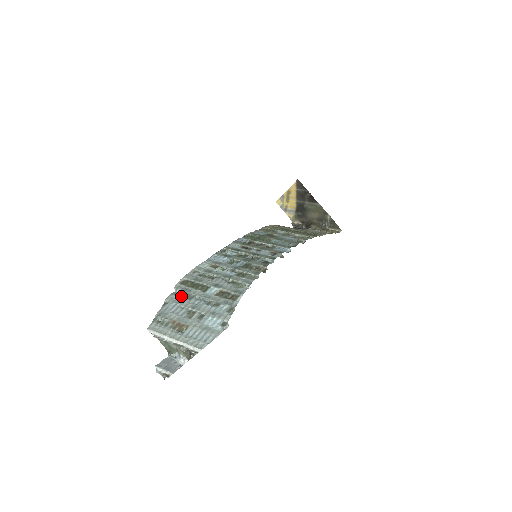
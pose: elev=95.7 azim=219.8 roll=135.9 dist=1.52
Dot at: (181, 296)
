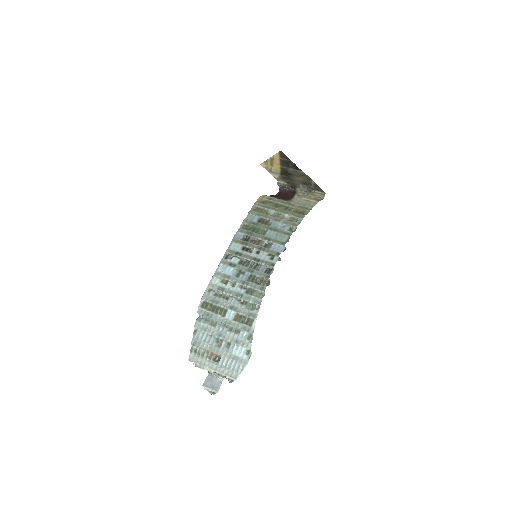
Dot at: (206, 323)
